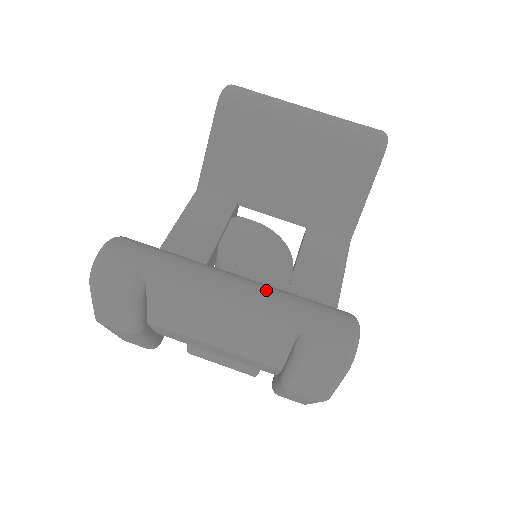
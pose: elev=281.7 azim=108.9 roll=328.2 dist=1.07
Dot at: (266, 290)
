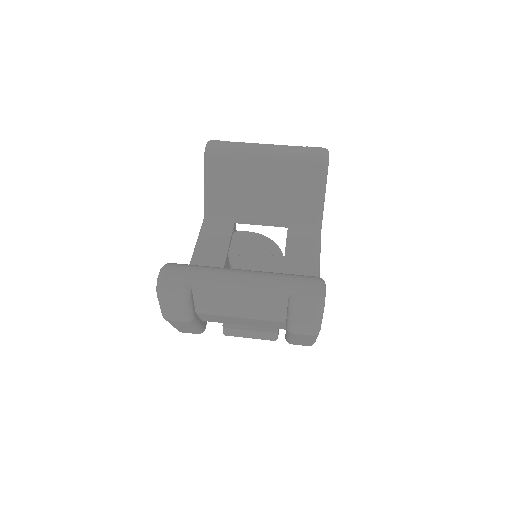
Dot at: (263, 274)
